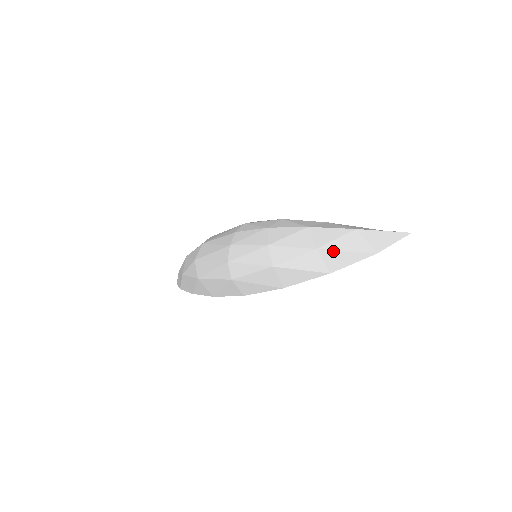
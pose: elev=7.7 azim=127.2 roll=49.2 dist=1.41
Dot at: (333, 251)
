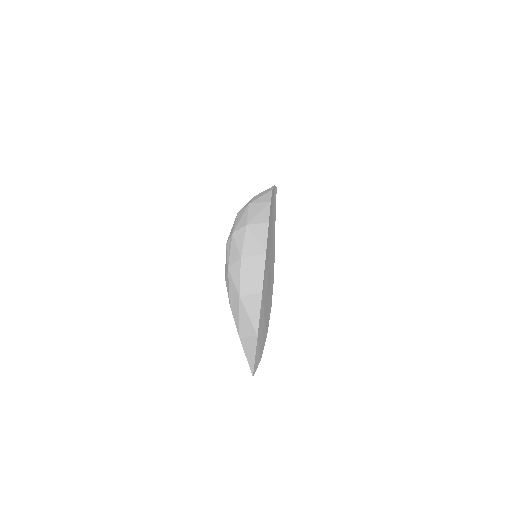
Dot at: occluded
